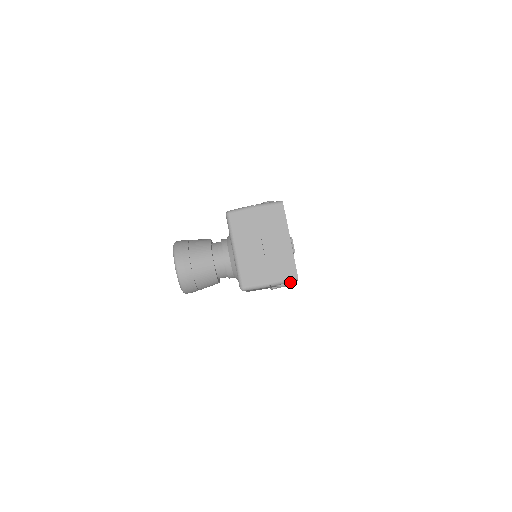
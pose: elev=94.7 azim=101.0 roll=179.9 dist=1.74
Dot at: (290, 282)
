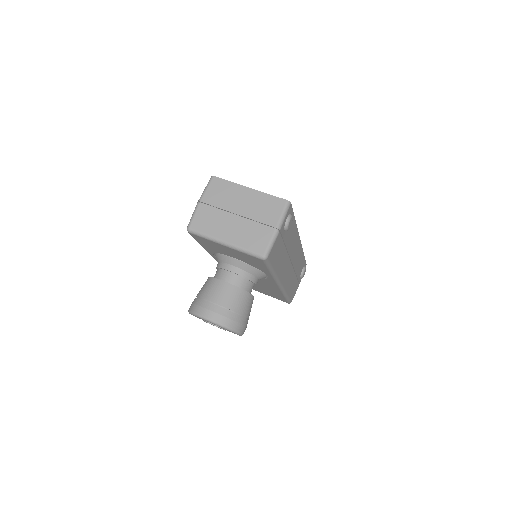
Dot at: (289, 214)
